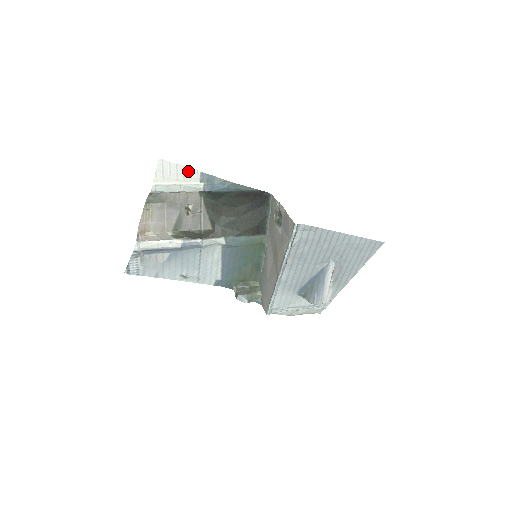
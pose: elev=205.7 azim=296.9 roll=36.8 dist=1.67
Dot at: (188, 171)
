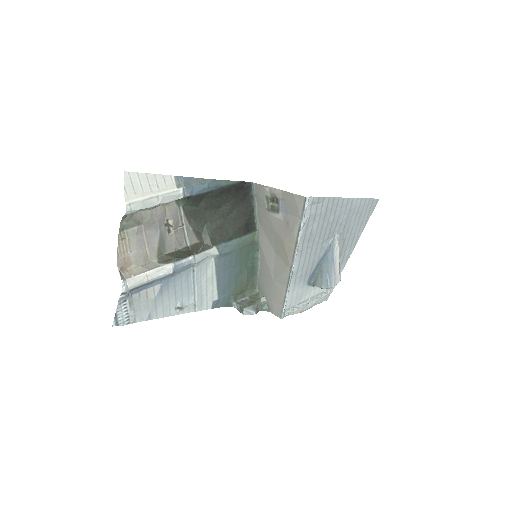
Dot at: (160, 178)
